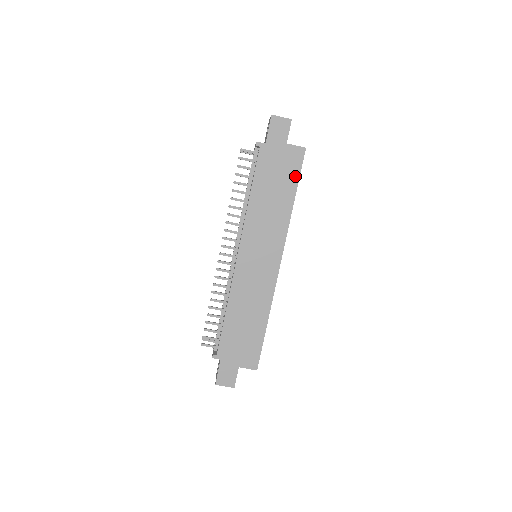
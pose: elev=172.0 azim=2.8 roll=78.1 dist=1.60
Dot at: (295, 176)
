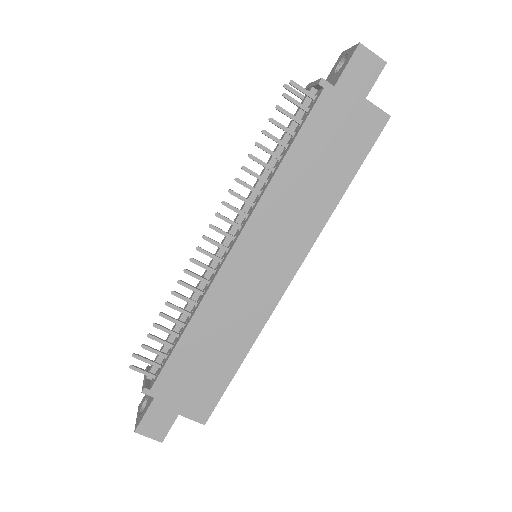
Dot at: (359, 154)
